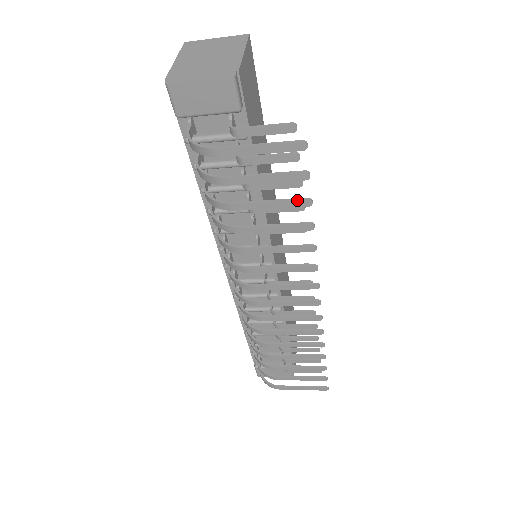
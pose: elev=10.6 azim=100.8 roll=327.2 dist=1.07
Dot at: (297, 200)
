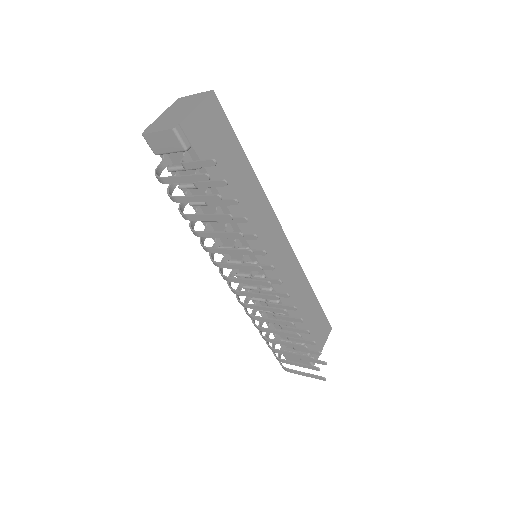
Dot at: (222, 215)
